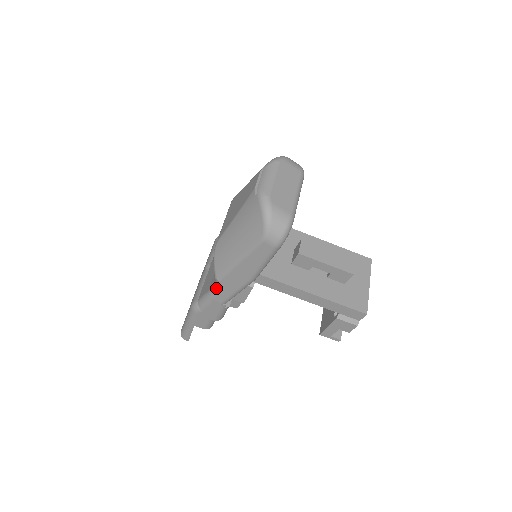
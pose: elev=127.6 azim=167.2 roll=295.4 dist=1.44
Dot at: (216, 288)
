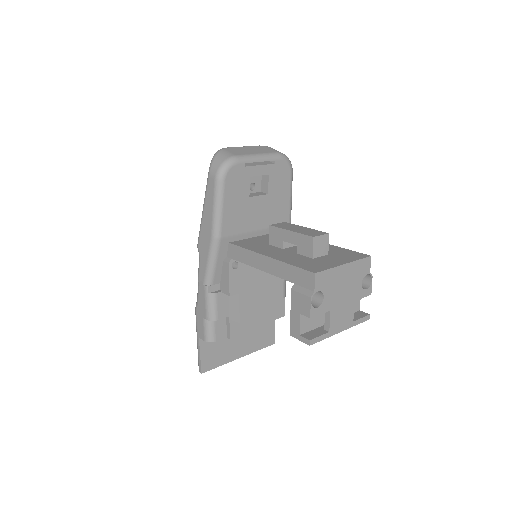
Dot at: (199, 261)
